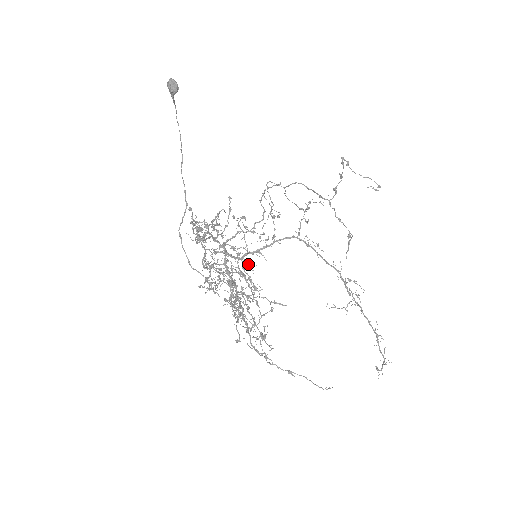
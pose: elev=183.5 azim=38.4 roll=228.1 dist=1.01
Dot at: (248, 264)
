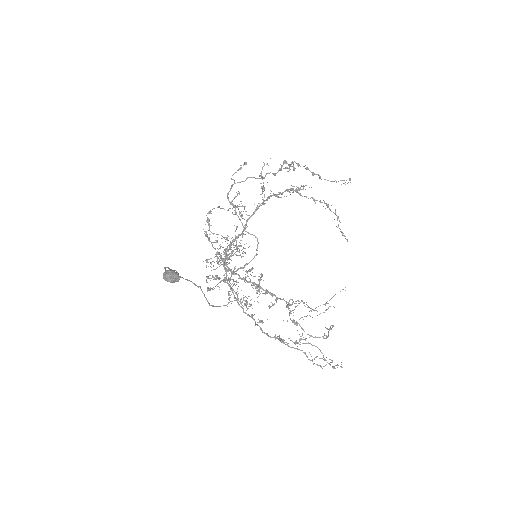
Dot at: occluded
